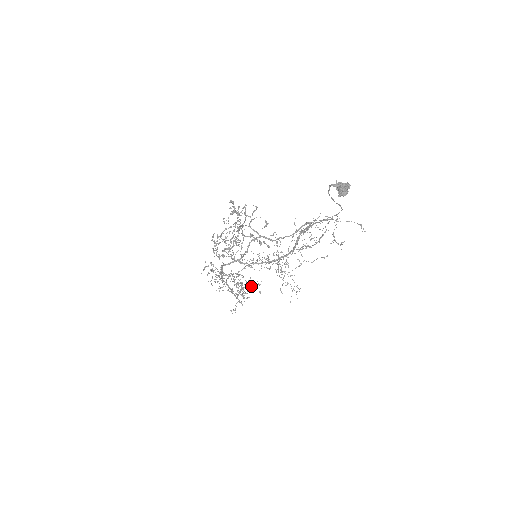
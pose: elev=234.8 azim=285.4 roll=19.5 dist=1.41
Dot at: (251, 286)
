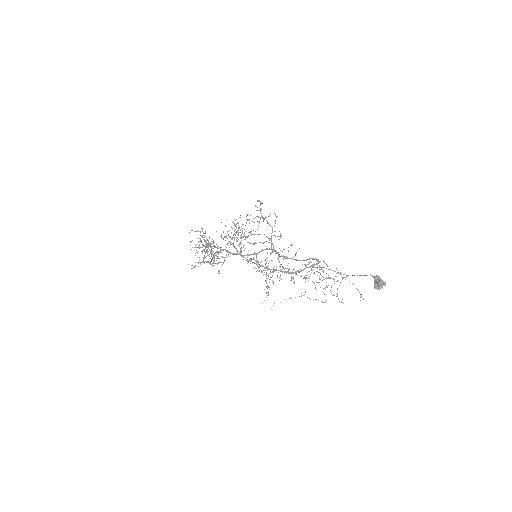
Dot at: (220, 257)
